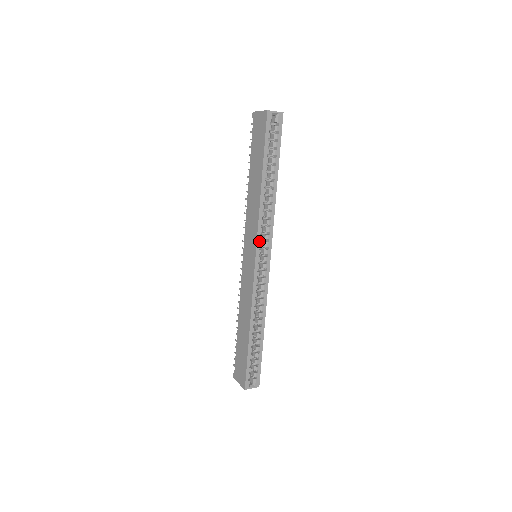
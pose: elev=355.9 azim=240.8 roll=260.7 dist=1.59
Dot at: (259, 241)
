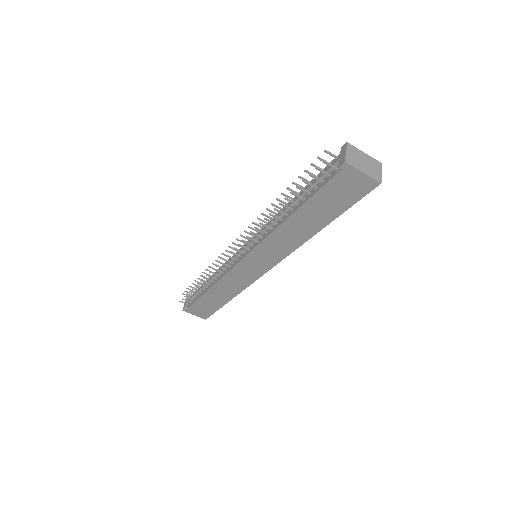
Dot at: (280, 260)
